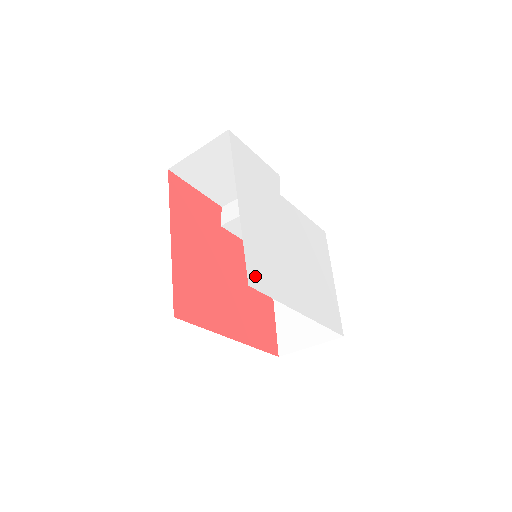
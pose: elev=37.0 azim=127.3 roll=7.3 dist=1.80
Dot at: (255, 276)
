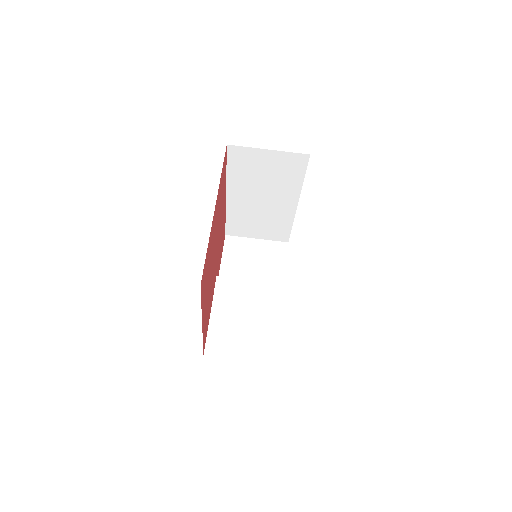
Dot at: occluded
